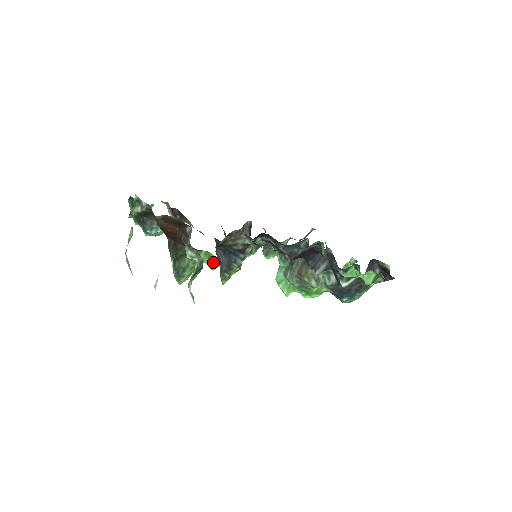
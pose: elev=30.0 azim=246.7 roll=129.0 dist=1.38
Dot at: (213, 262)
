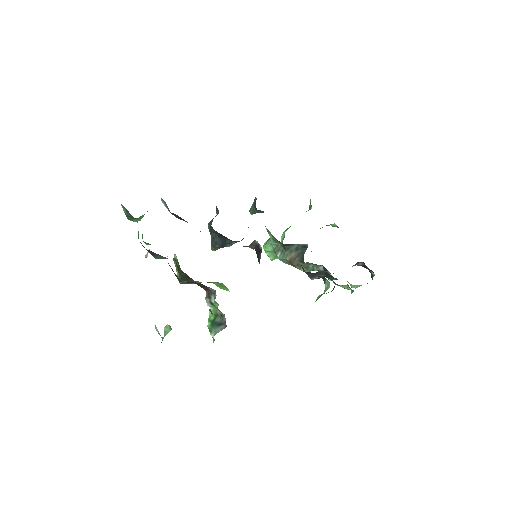
Dot at: (224, 288)
